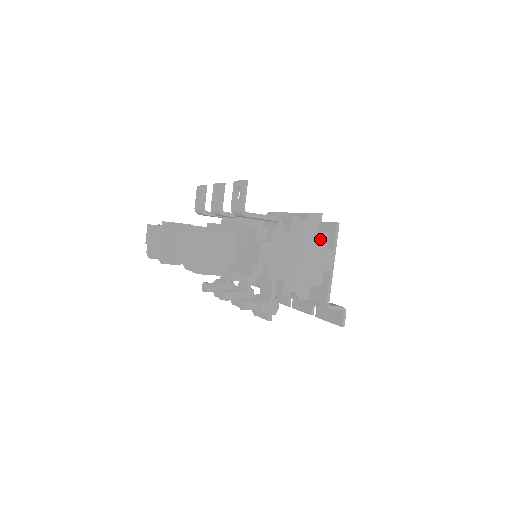
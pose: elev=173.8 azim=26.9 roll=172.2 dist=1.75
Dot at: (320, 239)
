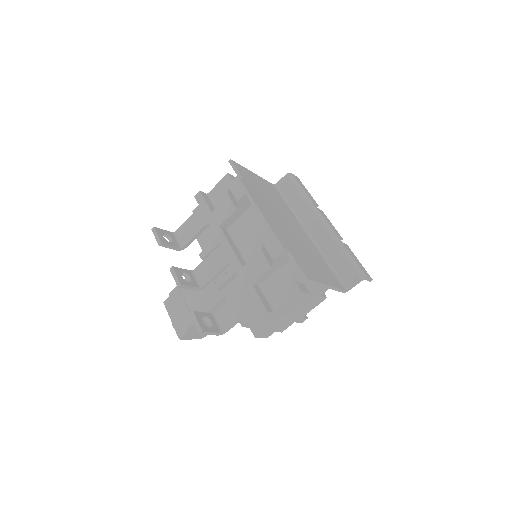
Dot at: (300, 296)
